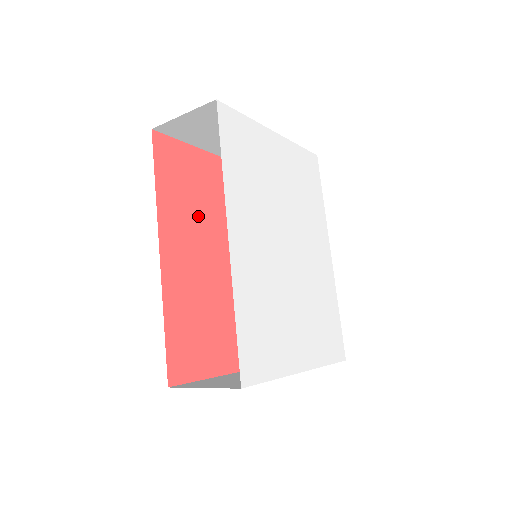
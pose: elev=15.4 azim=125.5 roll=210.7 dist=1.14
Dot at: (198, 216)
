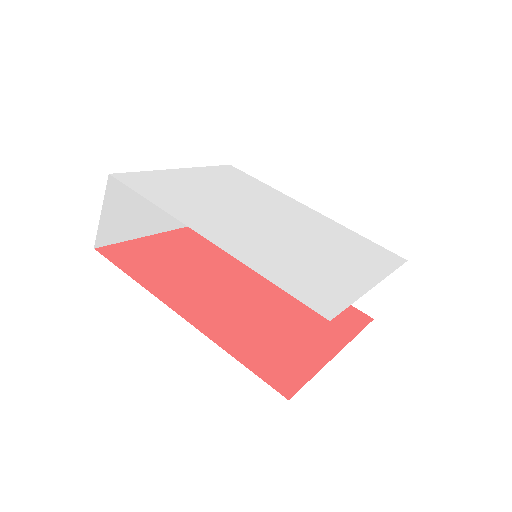
Dot at: (188, 275)
